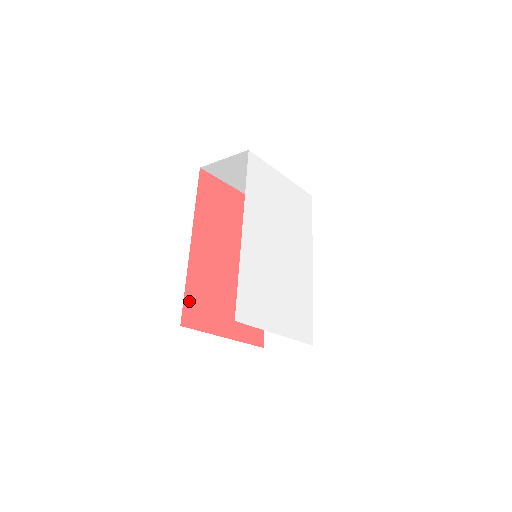
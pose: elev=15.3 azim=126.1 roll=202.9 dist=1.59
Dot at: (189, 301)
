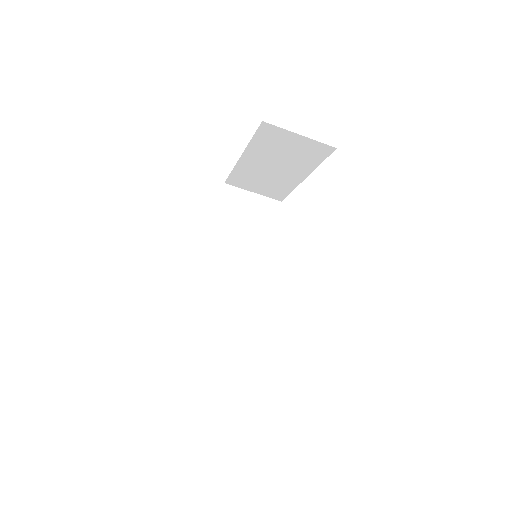
Dot at: occluded
